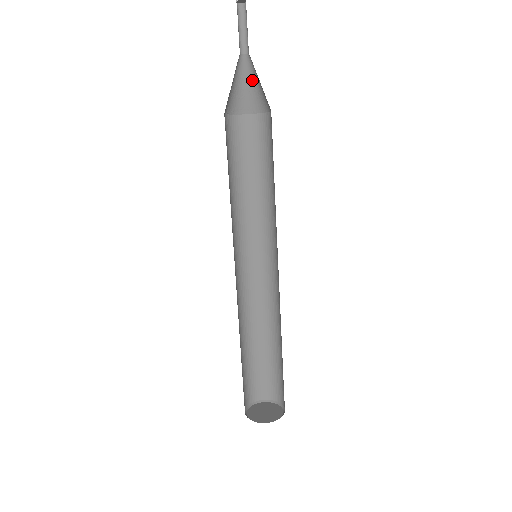
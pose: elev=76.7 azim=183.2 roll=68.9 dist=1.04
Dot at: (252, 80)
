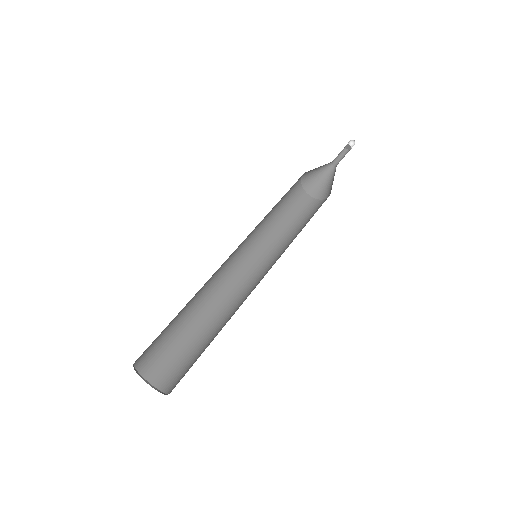
Dot at: (323, 178)
